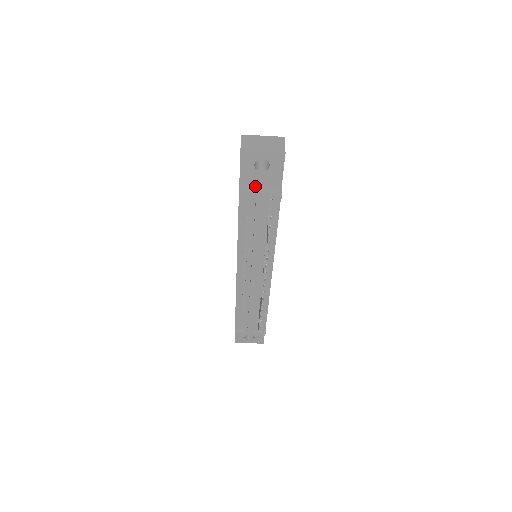
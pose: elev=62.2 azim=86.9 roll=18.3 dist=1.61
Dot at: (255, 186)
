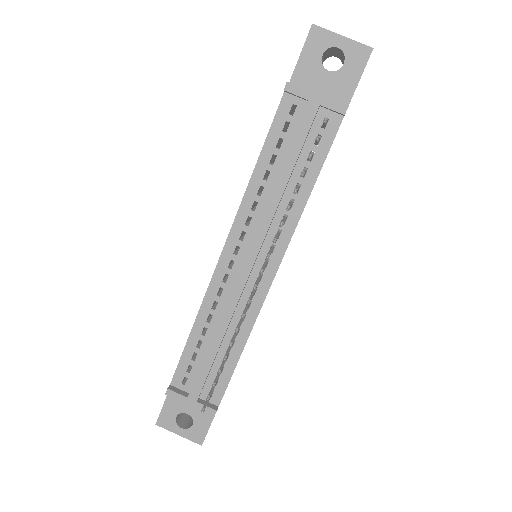
Dot at: occluded
